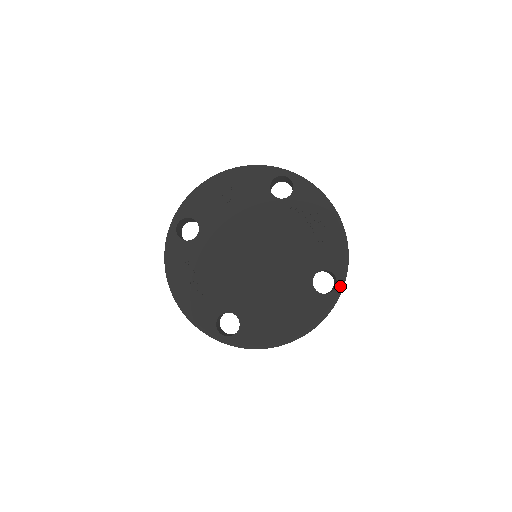
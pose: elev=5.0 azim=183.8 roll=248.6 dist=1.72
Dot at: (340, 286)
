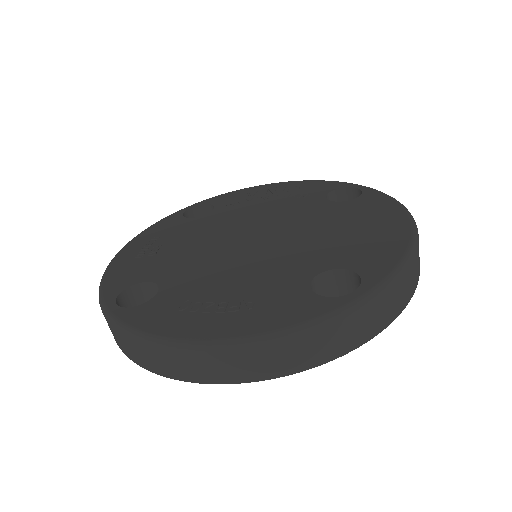
Dot at: (359, 186)
